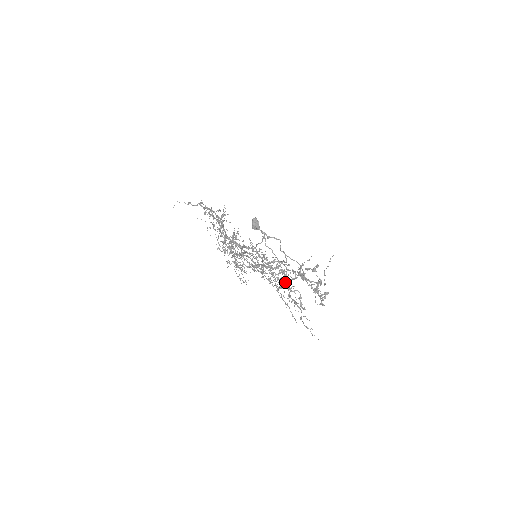
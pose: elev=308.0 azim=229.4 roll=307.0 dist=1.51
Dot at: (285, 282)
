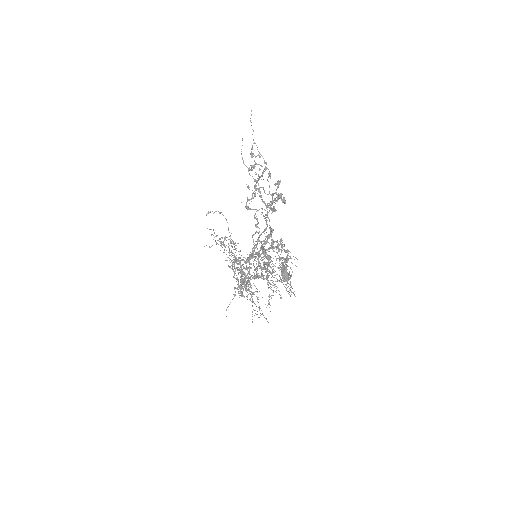
Dot at: (271, 245)
